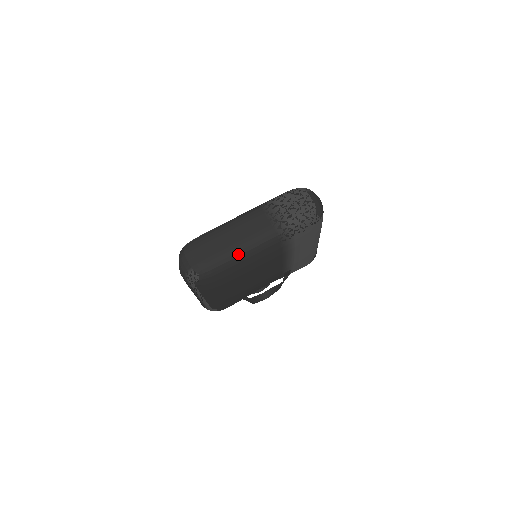
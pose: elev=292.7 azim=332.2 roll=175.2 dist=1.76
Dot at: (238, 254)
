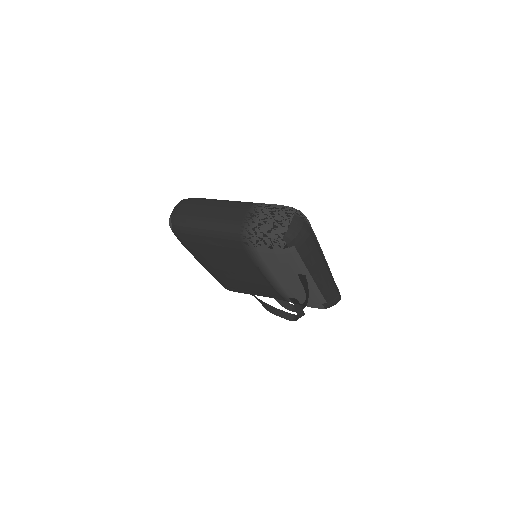
Dot at: (203, 227)
